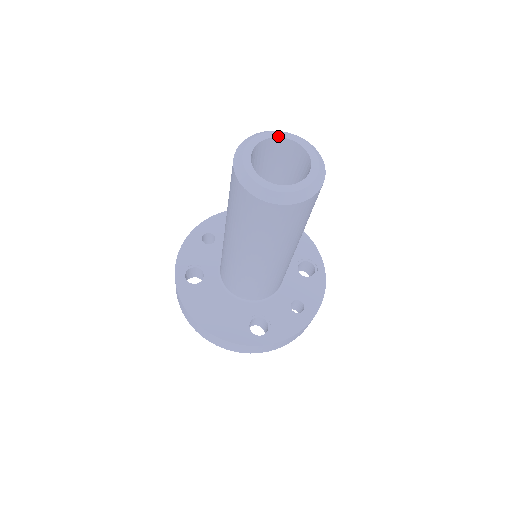
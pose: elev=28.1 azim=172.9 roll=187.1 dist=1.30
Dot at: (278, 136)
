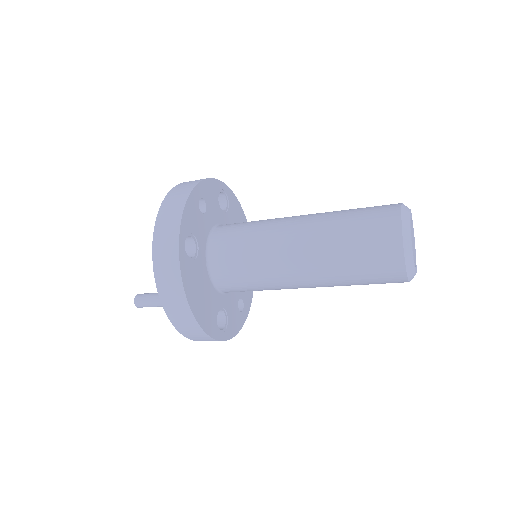
Dot at: occluded
